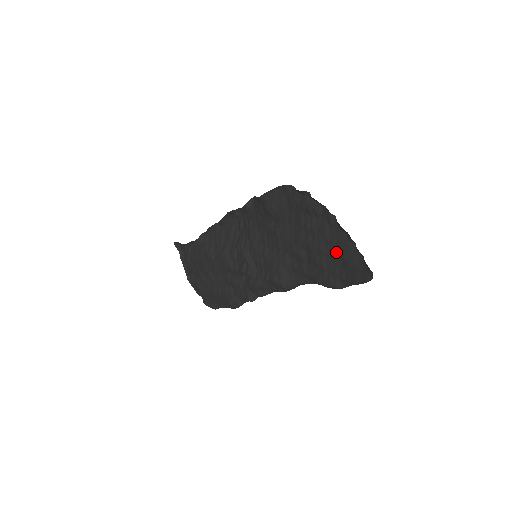
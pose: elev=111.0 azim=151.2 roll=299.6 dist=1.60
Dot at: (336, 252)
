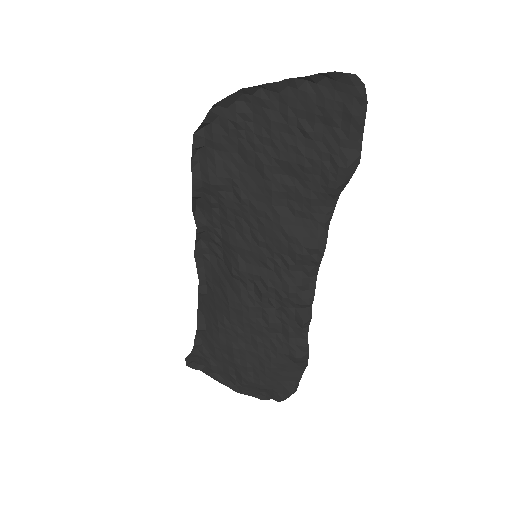
Dot at: (305, 122)
